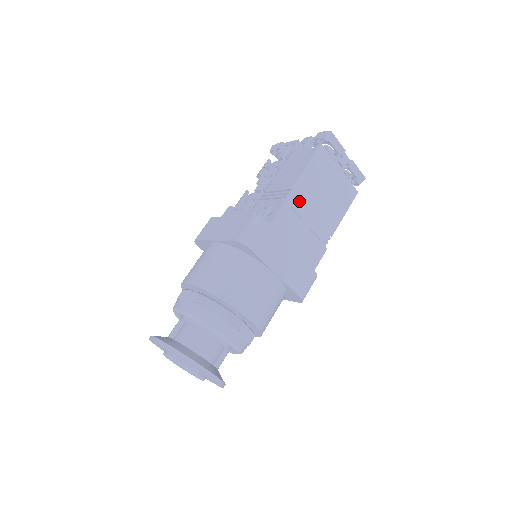
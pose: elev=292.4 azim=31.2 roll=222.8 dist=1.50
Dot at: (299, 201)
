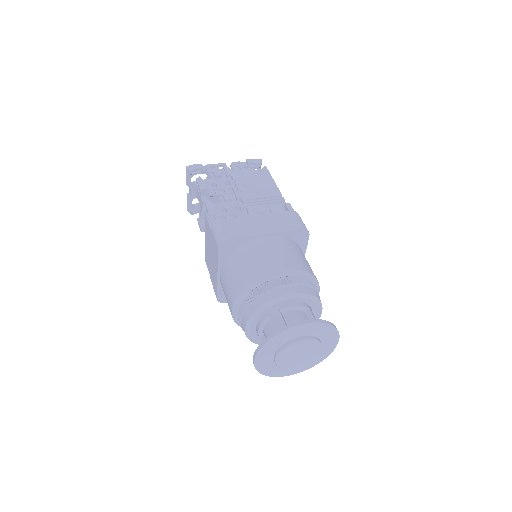
Dot at: occluded
